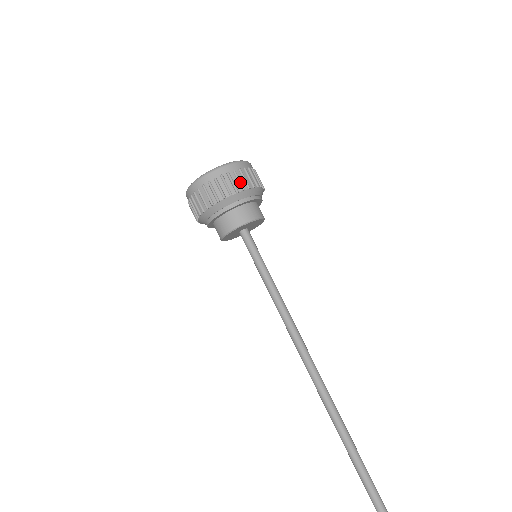
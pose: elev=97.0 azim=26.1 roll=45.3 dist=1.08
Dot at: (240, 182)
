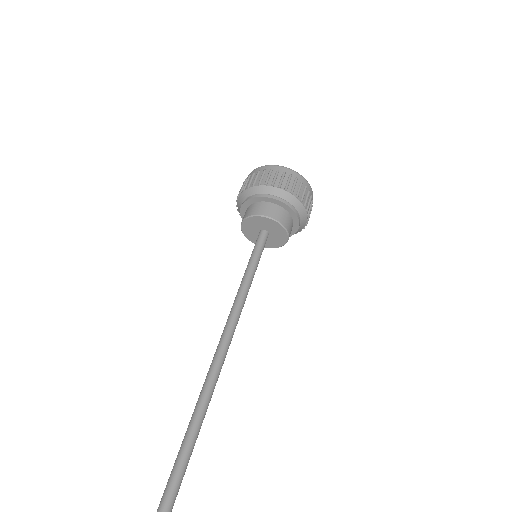
Dot at: (255, 179)
